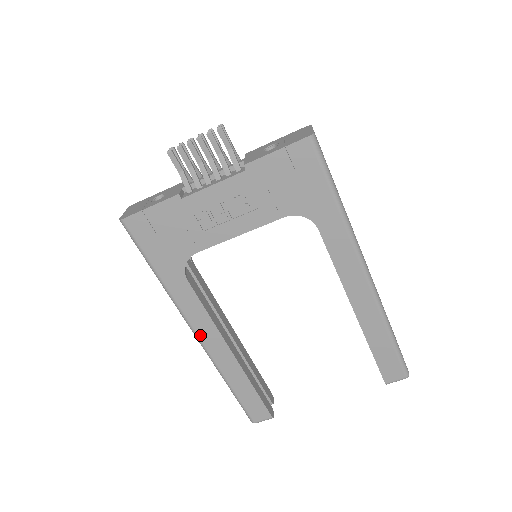
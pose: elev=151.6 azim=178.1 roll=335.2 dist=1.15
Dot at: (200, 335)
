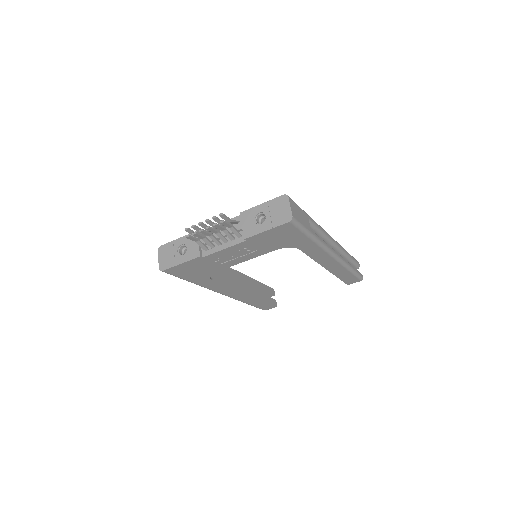
Dot at: (225, 294)
